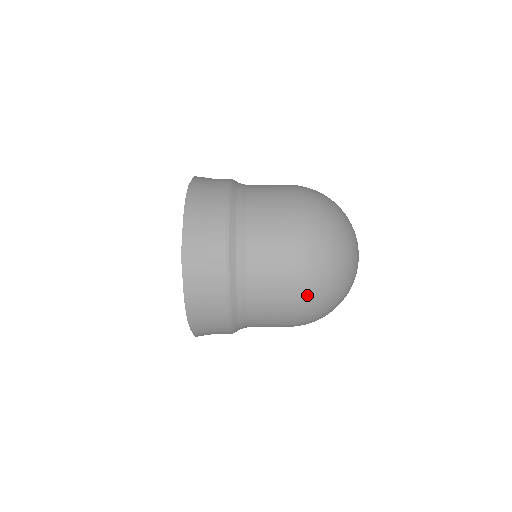
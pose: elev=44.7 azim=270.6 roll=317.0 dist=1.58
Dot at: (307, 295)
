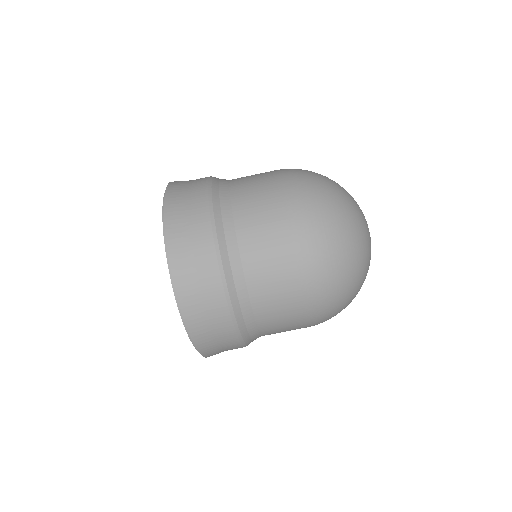
Dot at: (312, 252)
